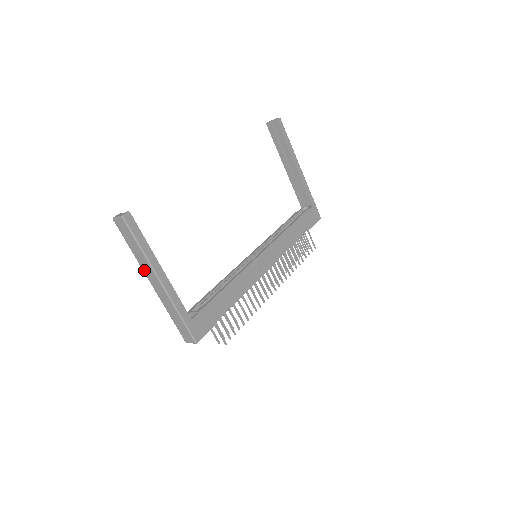
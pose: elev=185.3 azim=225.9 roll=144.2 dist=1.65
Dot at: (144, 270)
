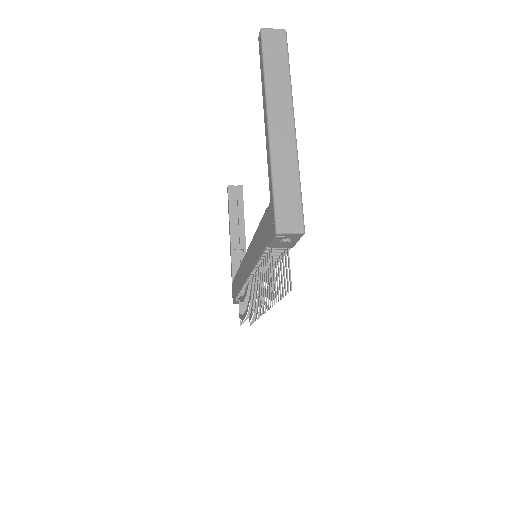
Dot at: (271, 100)
